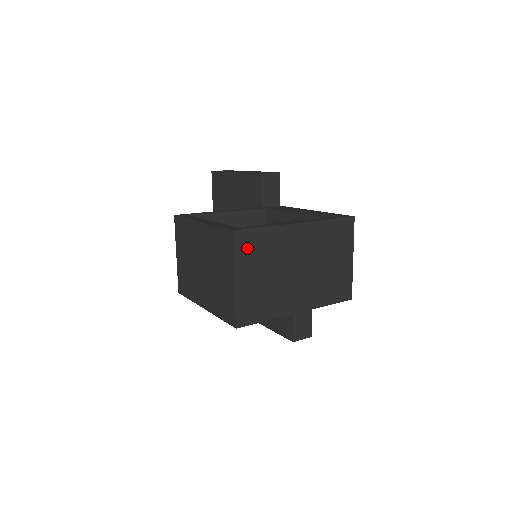
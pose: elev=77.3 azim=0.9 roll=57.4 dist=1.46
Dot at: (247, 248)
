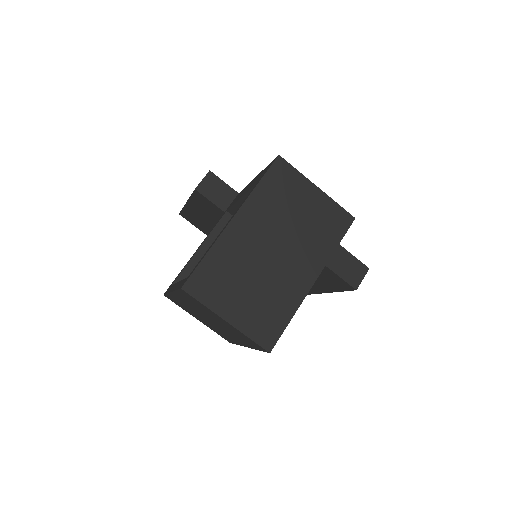
Dot at: (208, 287)
